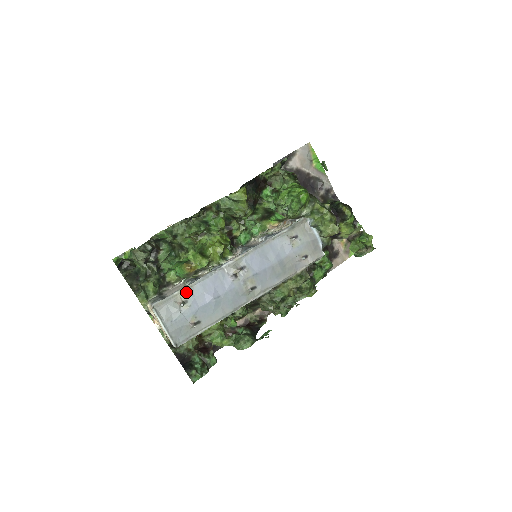
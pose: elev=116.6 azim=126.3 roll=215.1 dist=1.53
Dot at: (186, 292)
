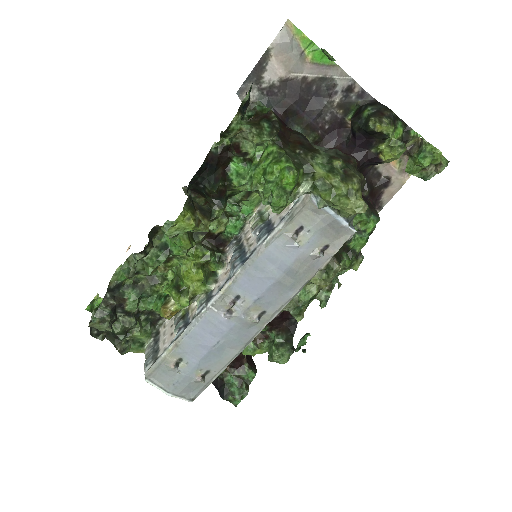
Dot at: (175, 351)
